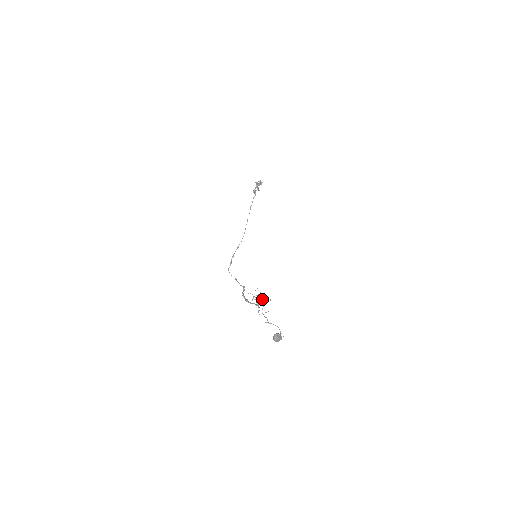
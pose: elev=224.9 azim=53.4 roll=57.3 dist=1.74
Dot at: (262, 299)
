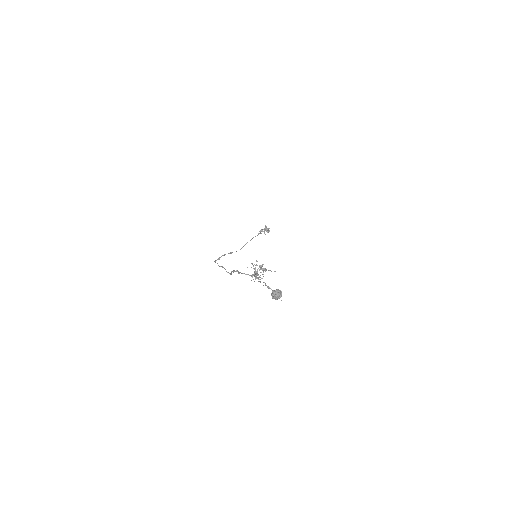
Dot at: occluded
